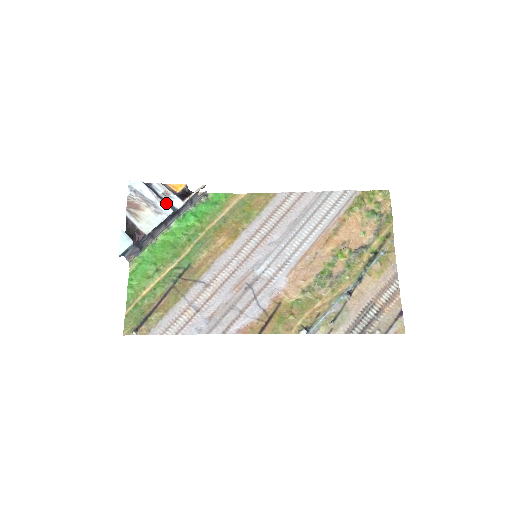
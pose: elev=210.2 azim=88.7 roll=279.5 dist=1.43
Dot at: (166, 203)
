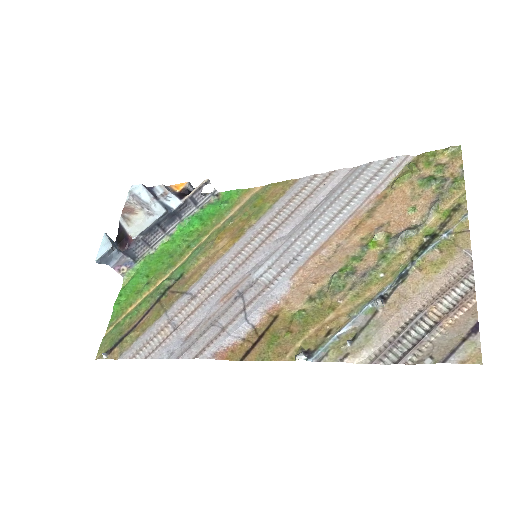
Dot at: (161, 203)
